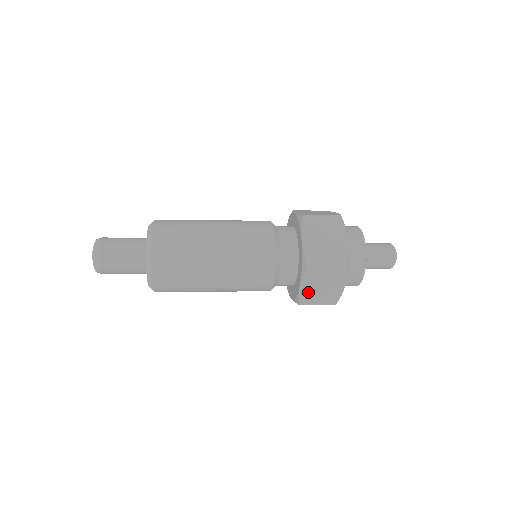
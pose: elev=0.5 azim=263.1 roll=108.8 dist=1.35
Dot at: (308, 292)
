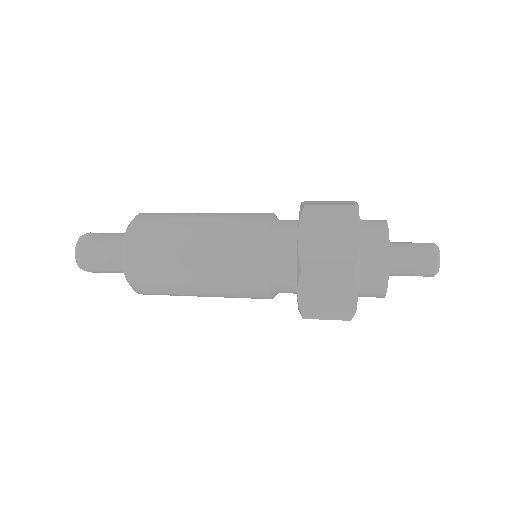
Dot at: (310, 303)
